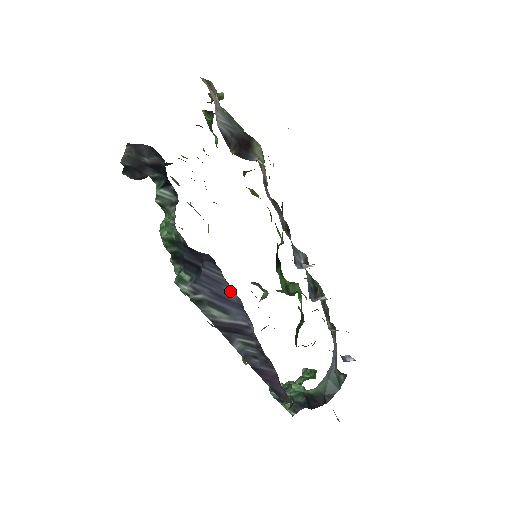
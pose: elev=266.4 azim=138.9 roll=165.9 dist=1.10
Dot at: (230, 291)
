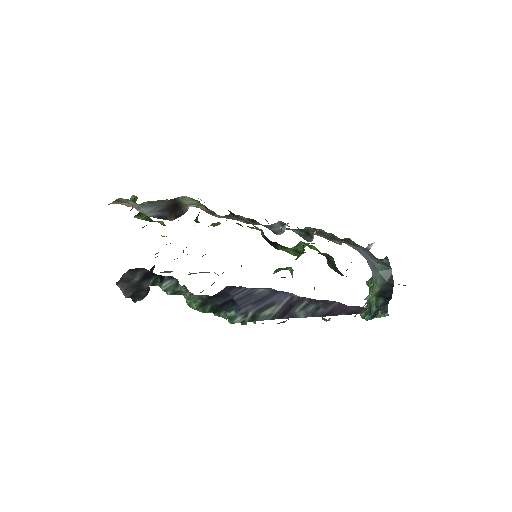
Dot at: (260, 291)
